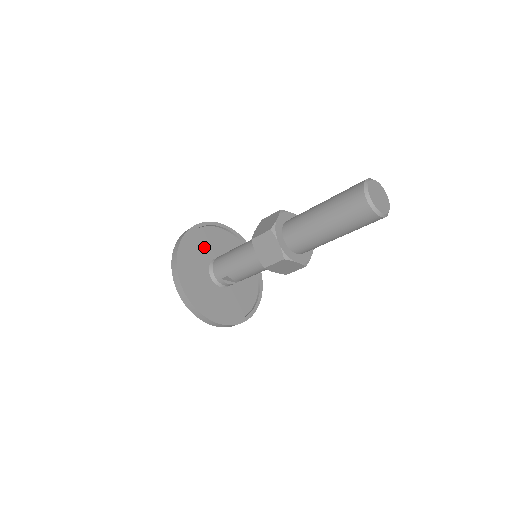
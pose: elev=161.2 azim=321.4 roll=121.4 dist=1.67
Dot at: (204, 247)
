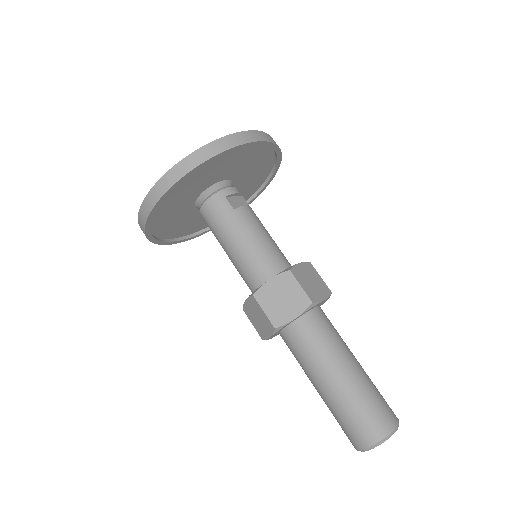
Dot at: (213, 172)
